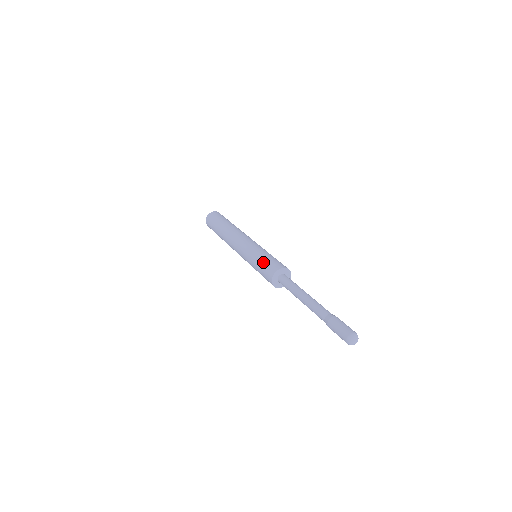
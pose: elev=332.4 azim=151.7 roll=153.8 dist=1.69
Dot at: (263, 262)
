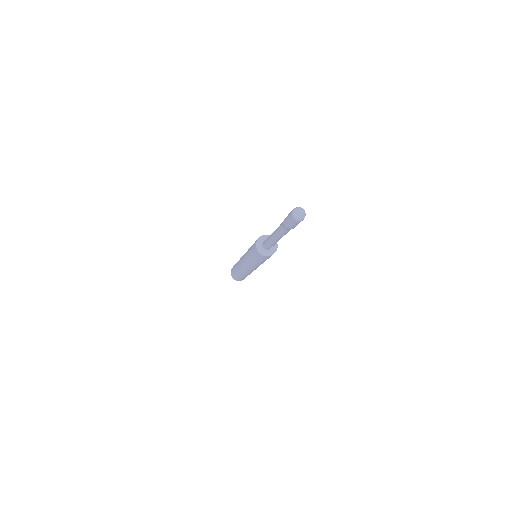
Dot at: (252, 246)
